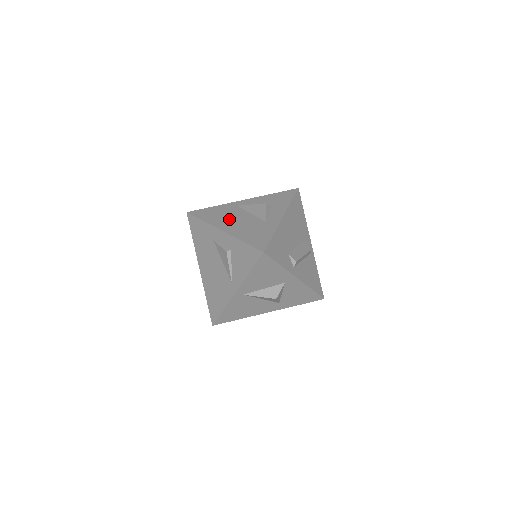
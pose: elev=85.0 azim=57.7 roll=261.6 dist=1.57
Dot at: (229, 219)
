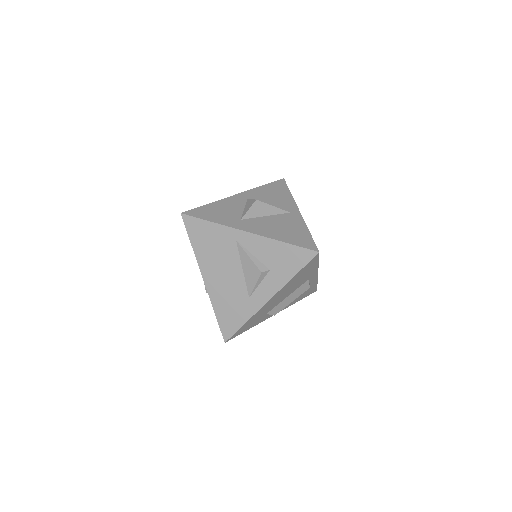
Dot at: (217, 264)
